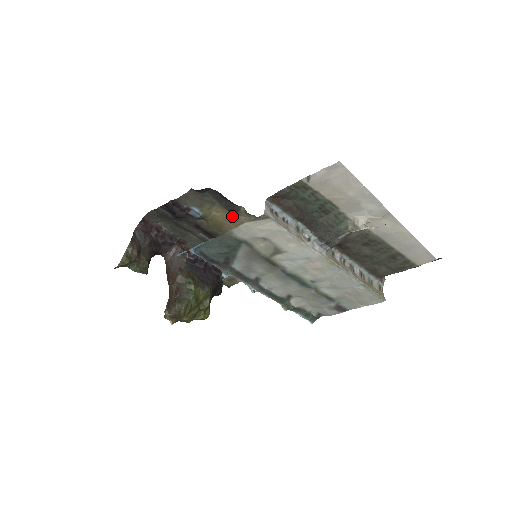
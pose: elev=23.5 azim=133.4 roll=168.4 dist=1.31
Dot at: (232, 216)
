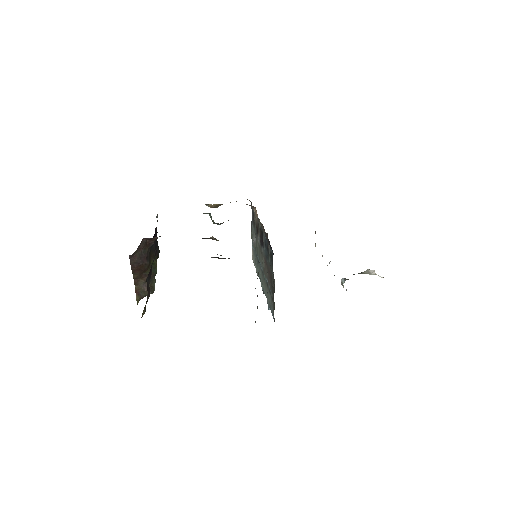
Dot at: occluded
